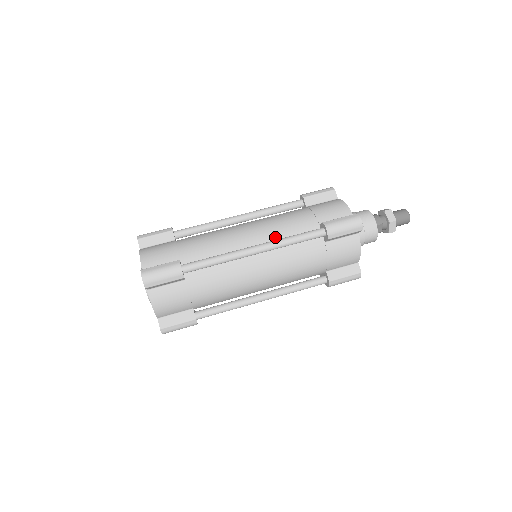
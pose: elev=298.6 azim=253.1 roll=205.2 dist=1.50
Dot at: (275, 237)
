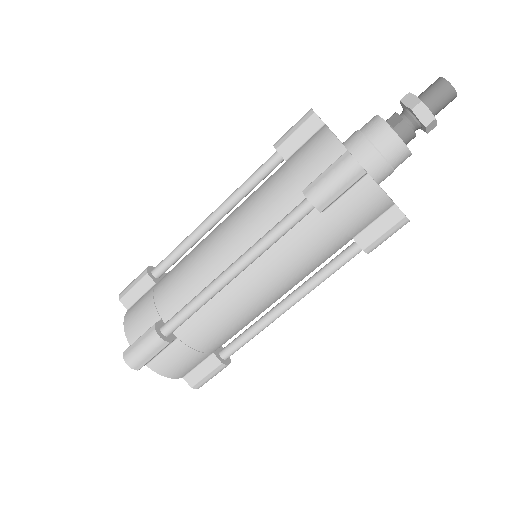
Dot at: (302, 279)
